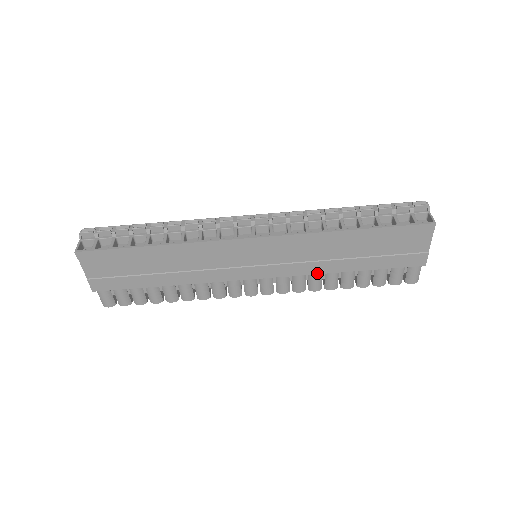
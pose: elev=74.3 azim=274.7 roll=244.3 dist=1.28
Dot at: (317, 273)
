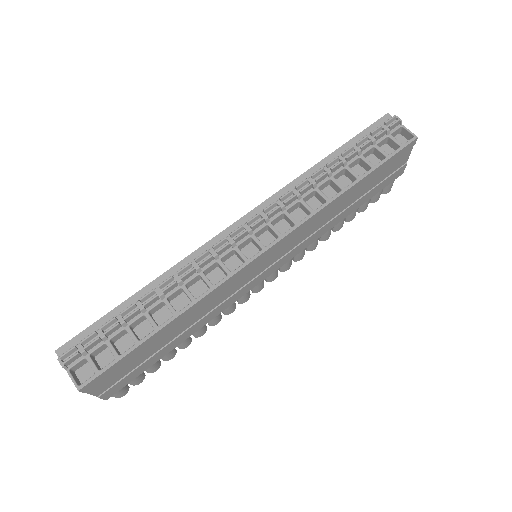
Dot at: (319, 237)
